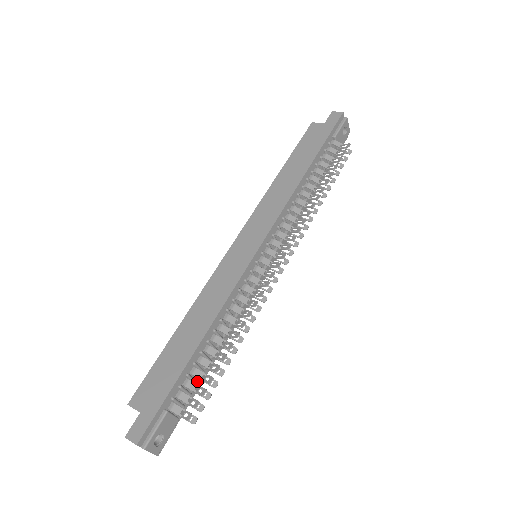
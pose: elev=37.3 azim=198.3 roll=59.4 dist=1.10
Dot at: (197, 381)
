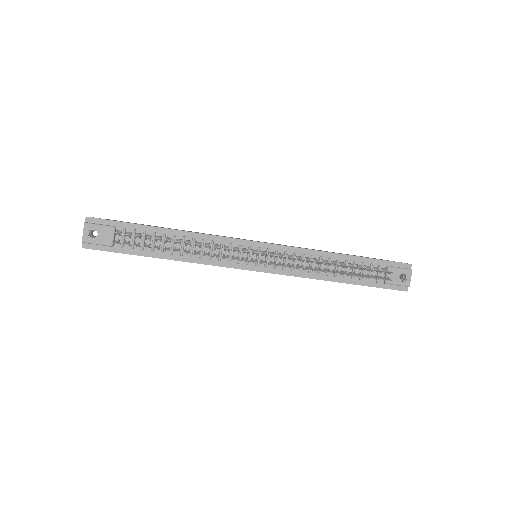
Dot at: (144, 248)
